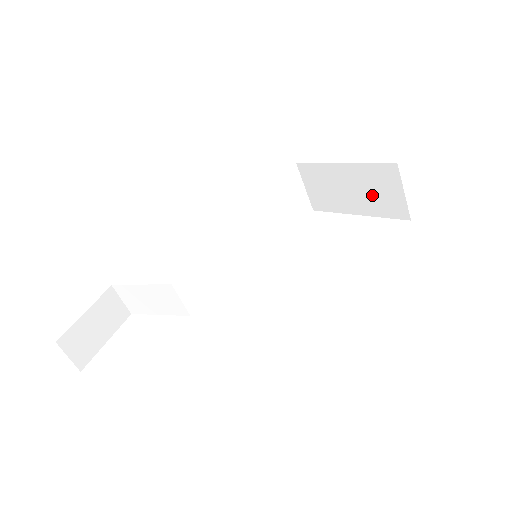
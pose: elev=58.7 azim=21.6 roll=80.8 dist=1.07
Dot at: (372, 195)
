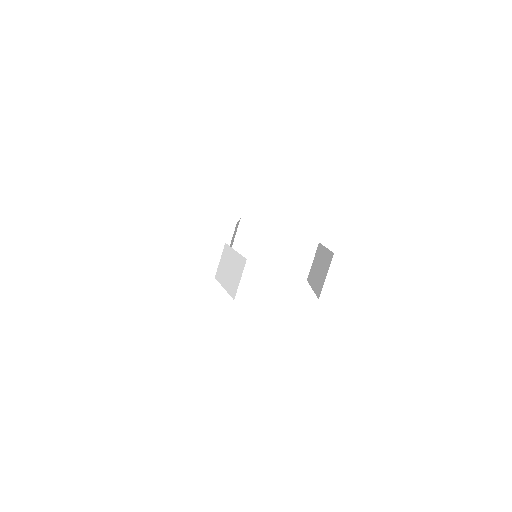
Dot at: (289, 257)
